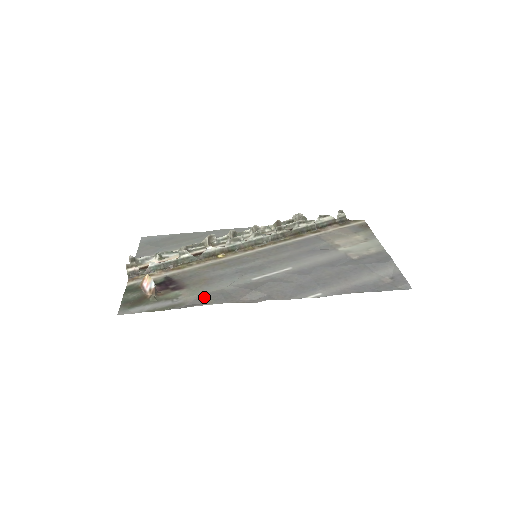
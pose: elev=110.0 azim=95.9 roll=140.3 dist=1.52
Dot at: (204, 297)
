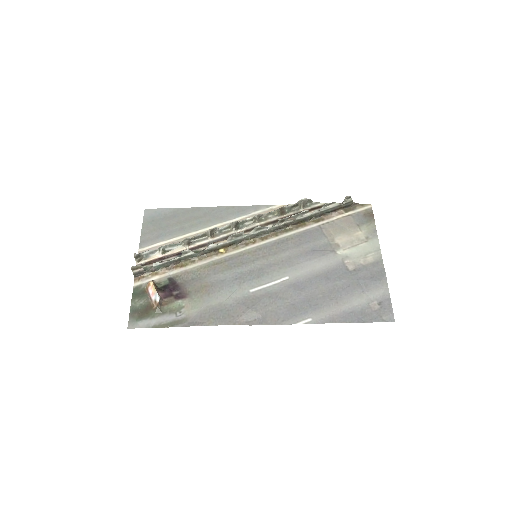
Dot at: (204, 313)
